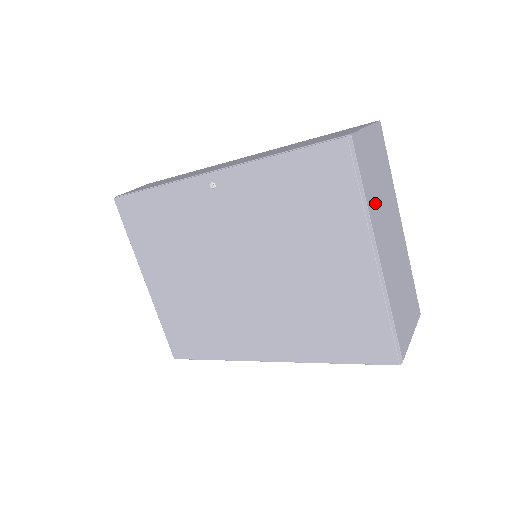
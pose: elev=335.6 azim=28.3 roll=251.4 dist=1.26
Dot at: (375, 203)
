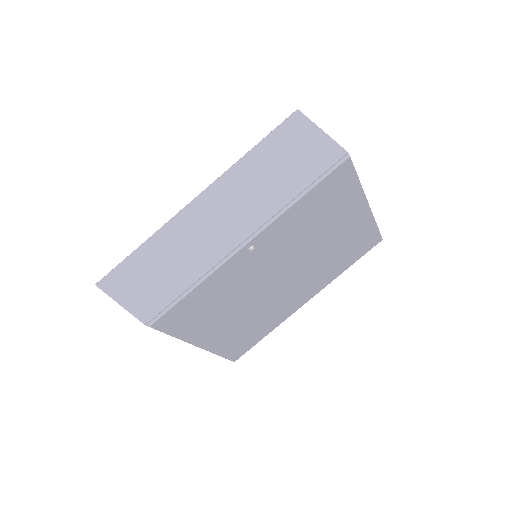
Dot at: occluded
